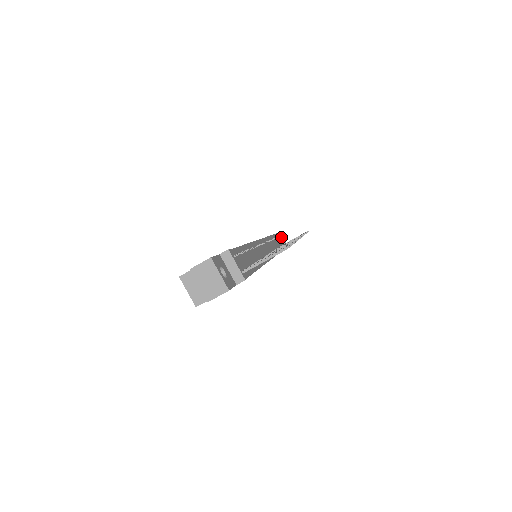
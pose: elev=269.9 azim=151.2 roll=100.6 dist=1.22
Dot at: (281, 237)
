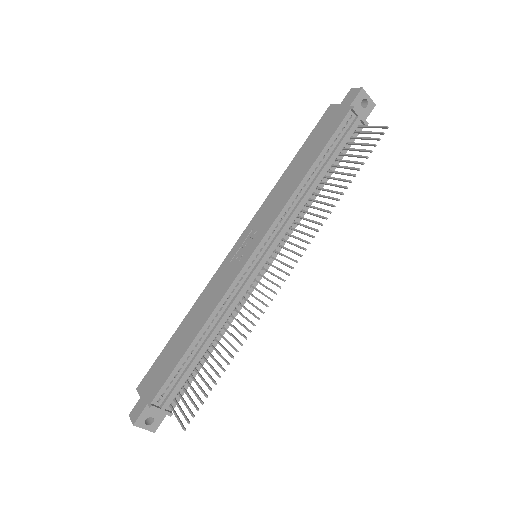
Dot at: (355, 114)
